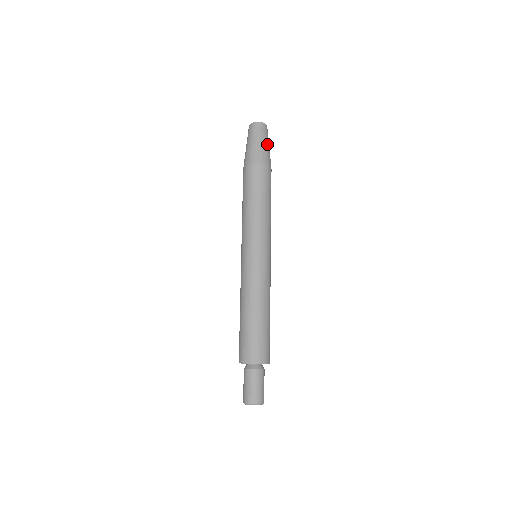
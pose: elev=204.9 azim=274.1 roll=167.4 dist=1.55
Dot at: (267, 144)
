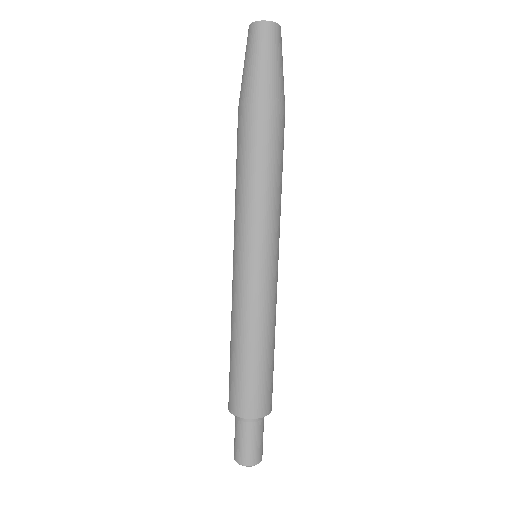
Dot at: (264, 61)
